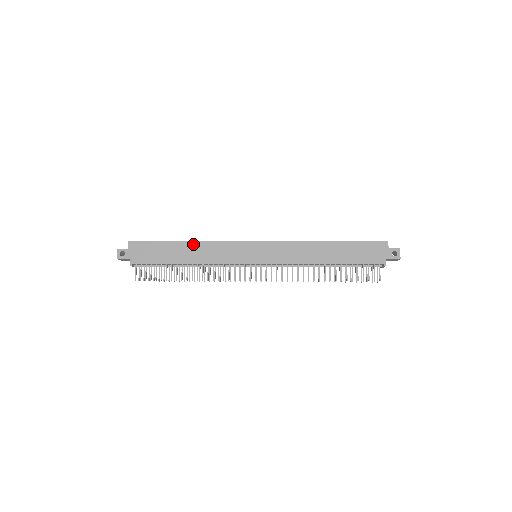
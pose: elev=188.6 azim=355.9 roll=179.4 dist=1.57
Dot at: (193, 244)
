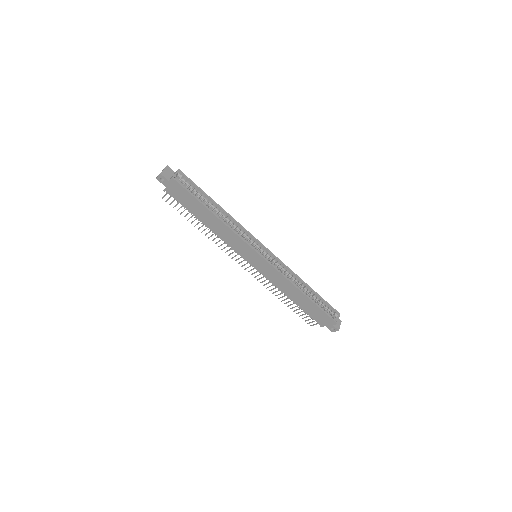
Dot at: (218, 221)
